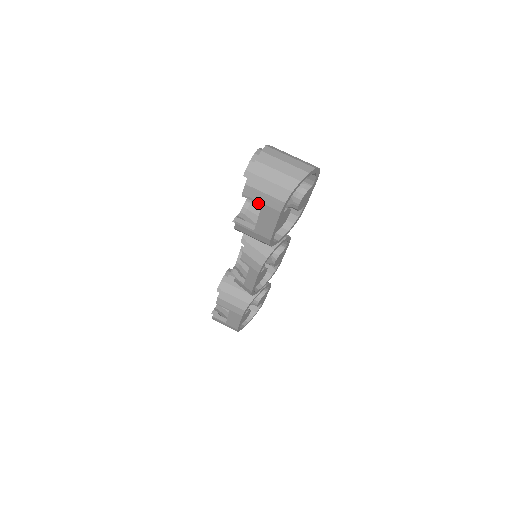
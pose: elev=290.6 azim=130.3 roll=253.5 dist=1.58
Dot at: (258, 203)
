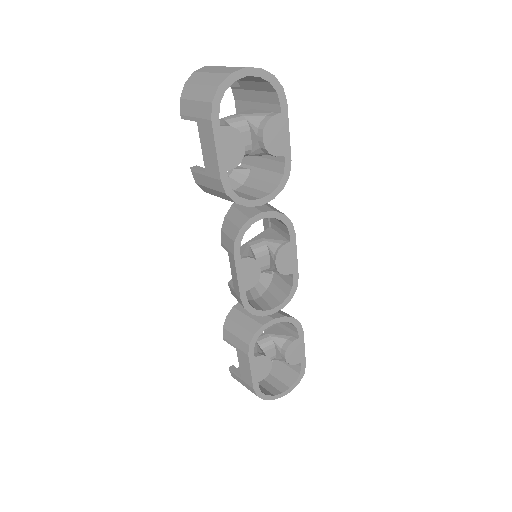
Dot at: (193, 120)
